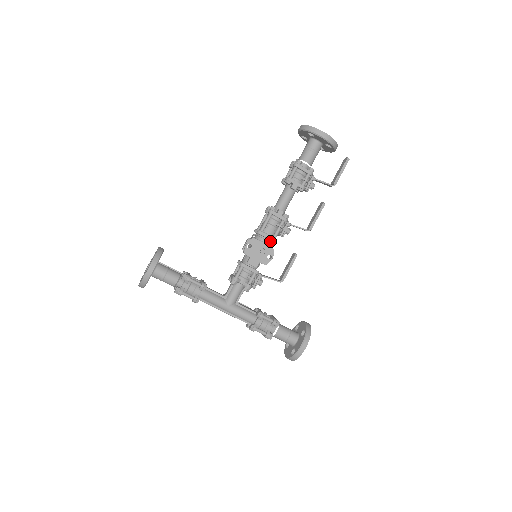
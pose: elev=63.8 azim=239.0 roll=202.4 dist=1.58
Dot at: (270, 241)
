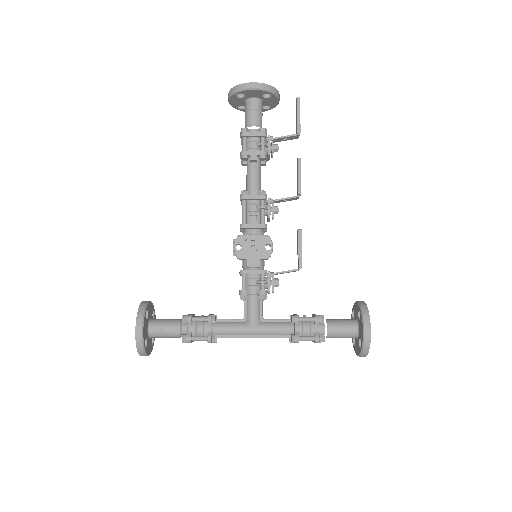
Dot at: (260, 230)
